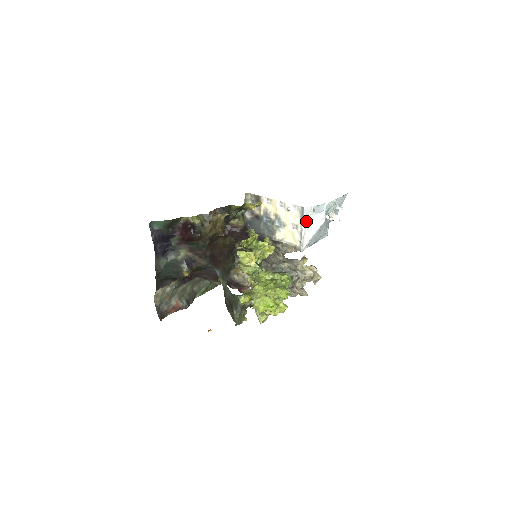
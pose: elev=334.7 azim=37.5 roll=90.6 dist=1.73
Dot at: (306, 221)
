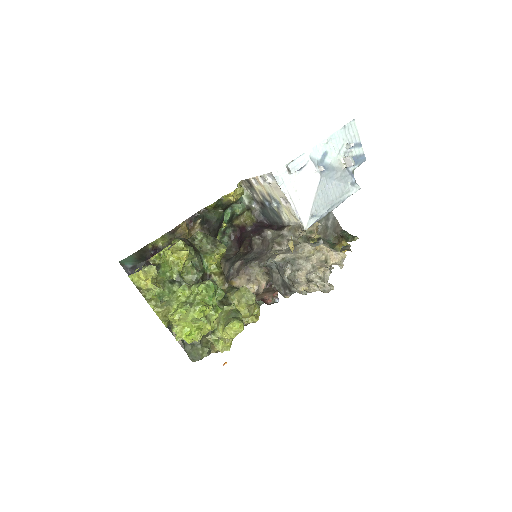
Dot at: (287, 189)
